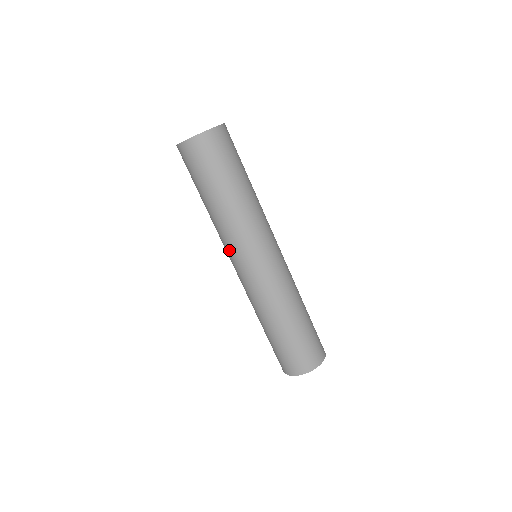
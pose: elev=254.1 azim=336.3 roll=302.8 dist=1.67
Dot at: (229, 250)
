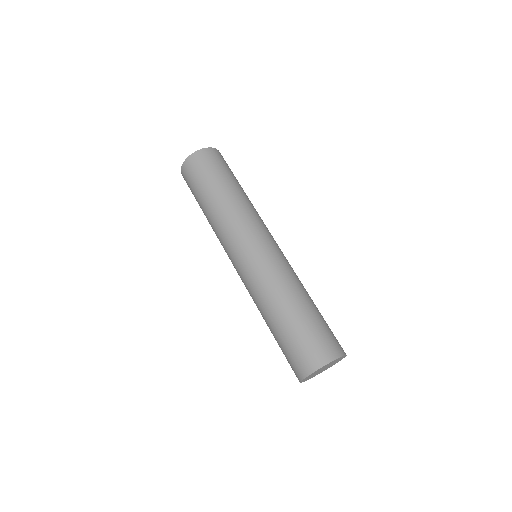
Dot at: (226, 248)
